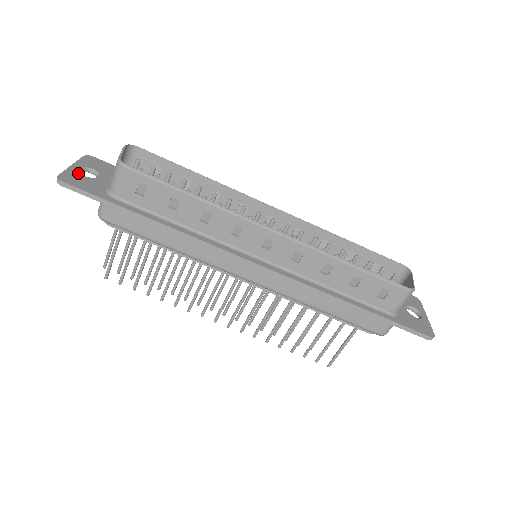
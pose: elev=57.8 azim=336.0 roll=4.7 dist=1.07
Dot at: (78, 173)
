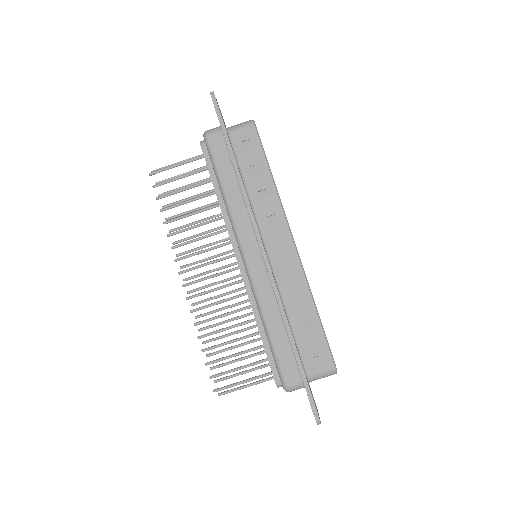
Dot at: occluded
